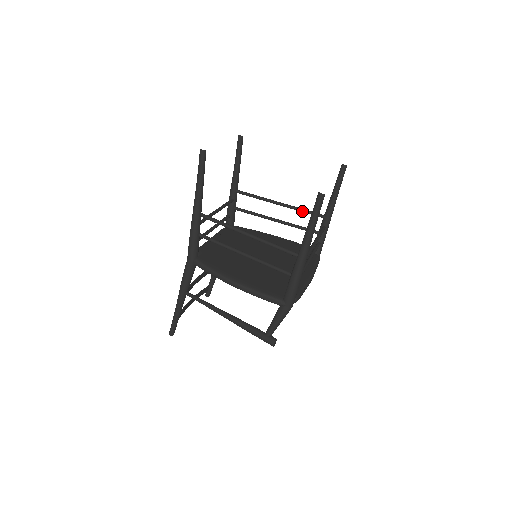
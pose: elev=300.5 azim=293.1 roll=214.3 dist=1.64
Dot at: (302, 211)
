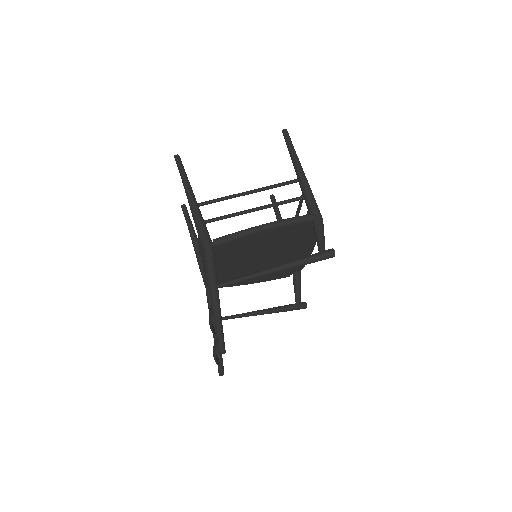
Dot at: occluded
